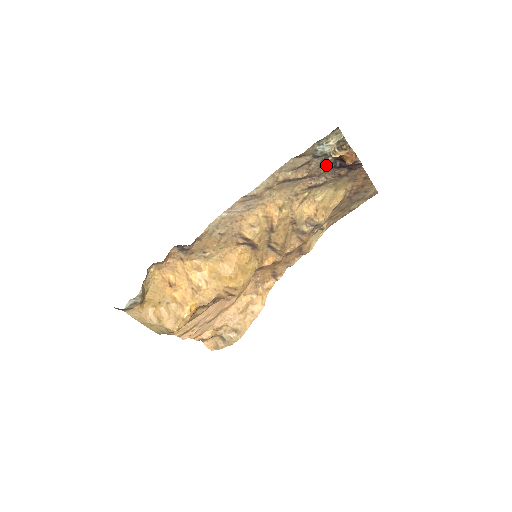
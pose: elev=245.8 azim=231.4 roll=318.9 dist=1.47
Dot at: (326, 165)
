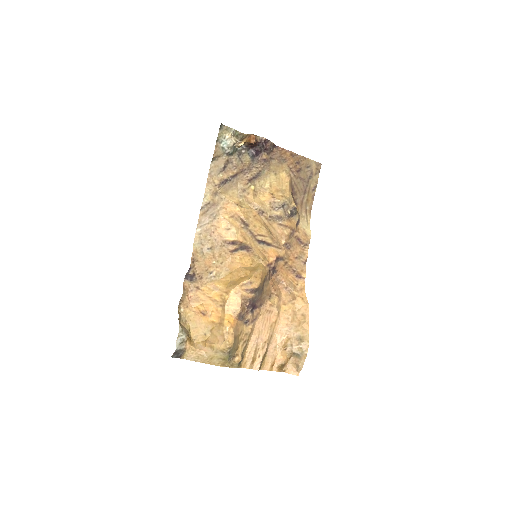
Dot at: (246, 158)
